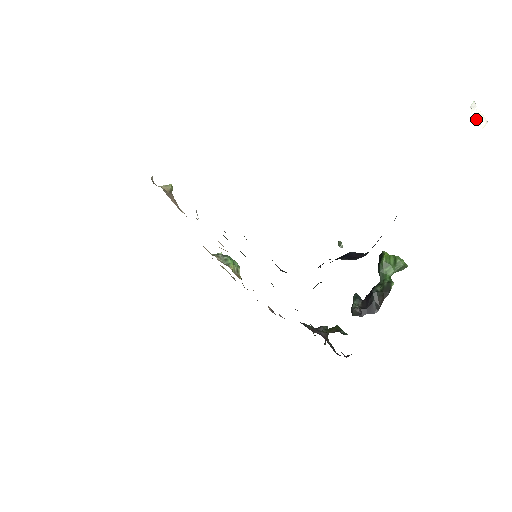
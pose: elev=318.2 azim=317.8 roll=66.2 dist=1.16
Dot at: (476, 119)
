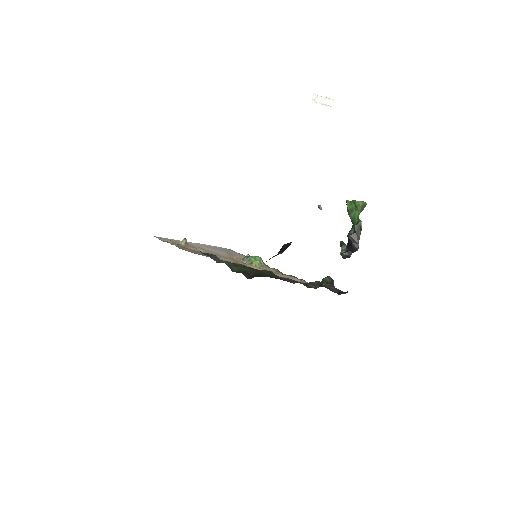
Dot at: (323, 104)
